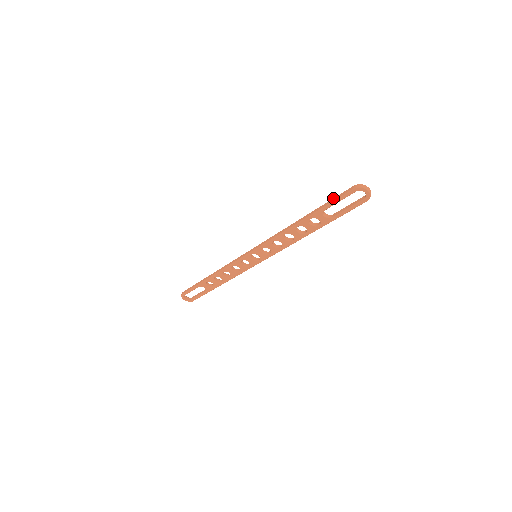
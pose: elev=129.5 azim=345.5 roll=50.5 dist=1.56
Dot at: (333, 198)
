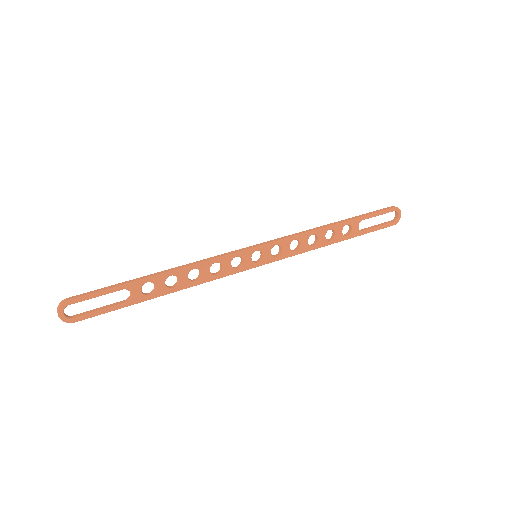
Dot at: occluded
